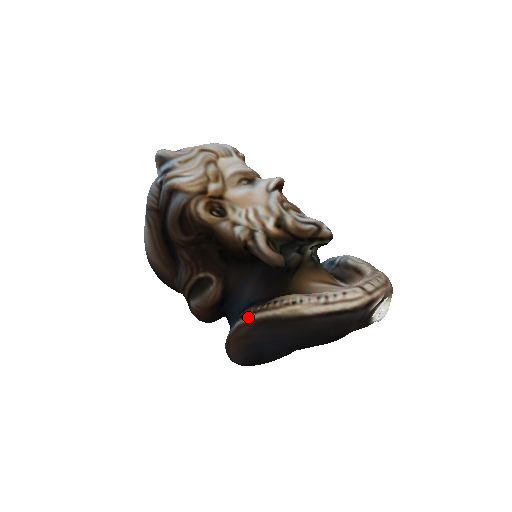
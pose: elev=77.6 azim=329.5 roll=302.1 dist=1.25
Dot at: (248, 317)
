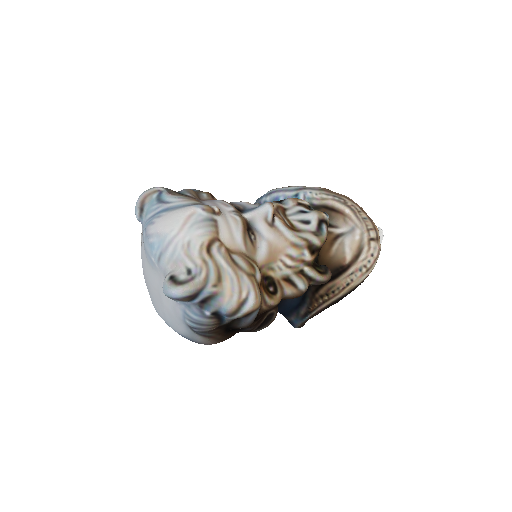
Dot at: (316, 310)
